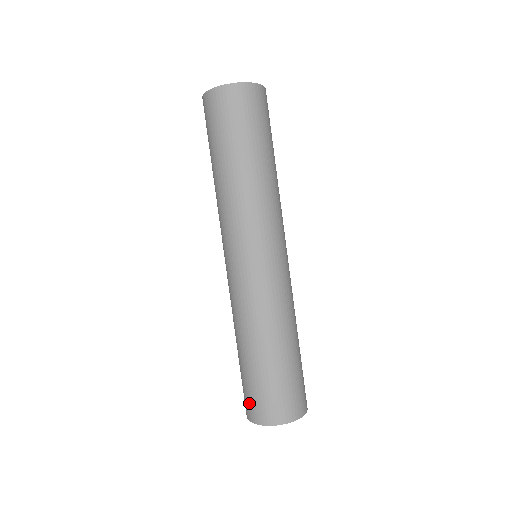
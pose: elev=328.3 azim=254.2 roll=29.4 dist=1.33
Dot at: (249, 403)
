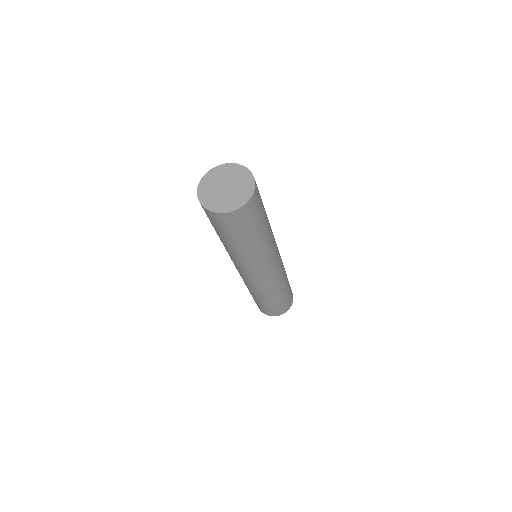
Dot at: occluded
